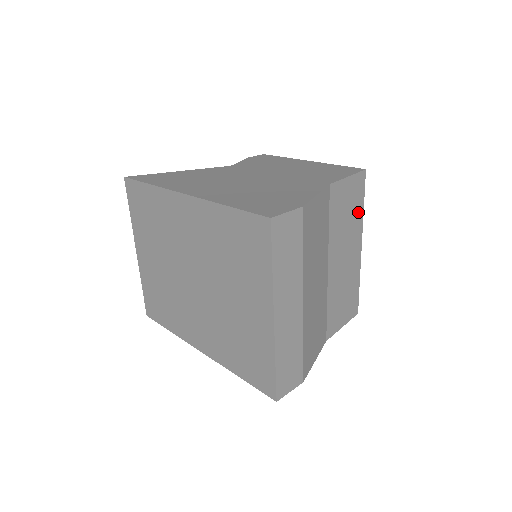
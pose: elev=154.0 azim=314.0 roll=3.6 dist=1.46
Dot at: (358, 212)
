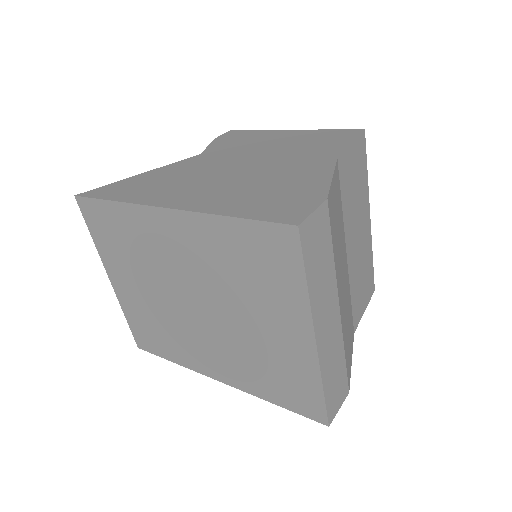
Dot at: (363, 181)
